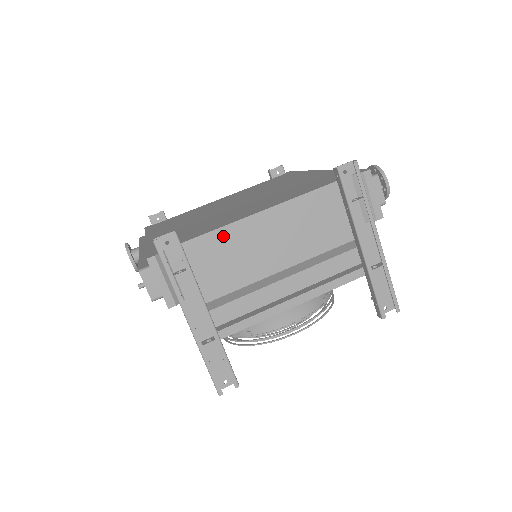
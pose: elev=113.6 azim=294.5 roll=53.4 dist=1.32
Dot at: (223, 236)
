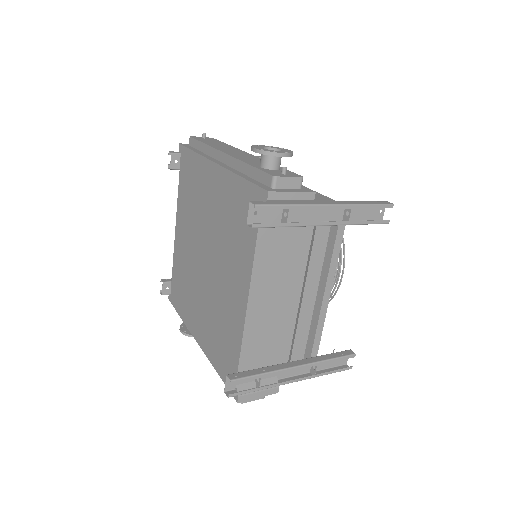
Dot at: (249, 339)
